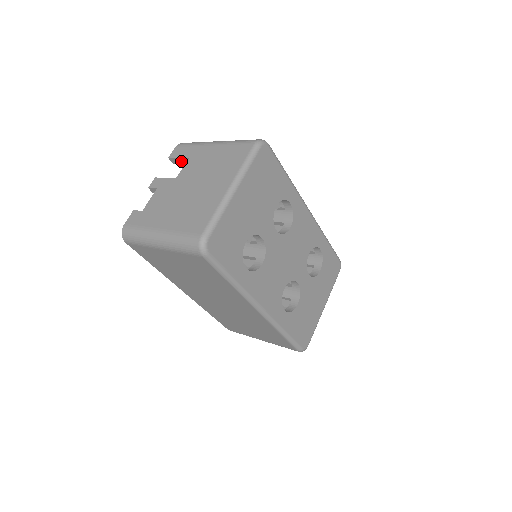
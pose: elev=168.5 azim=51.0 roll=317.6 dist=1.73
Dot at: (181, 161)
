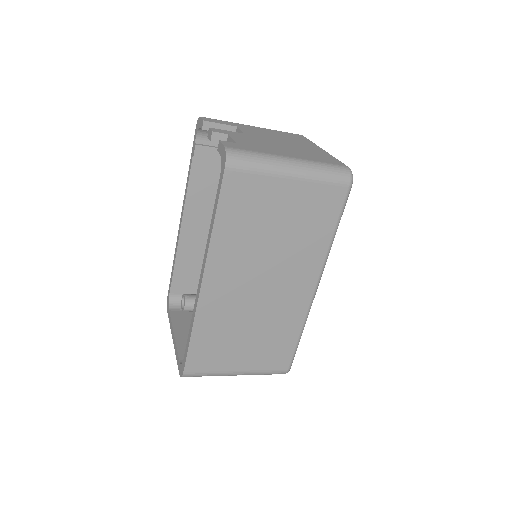
Dot at: occluded
